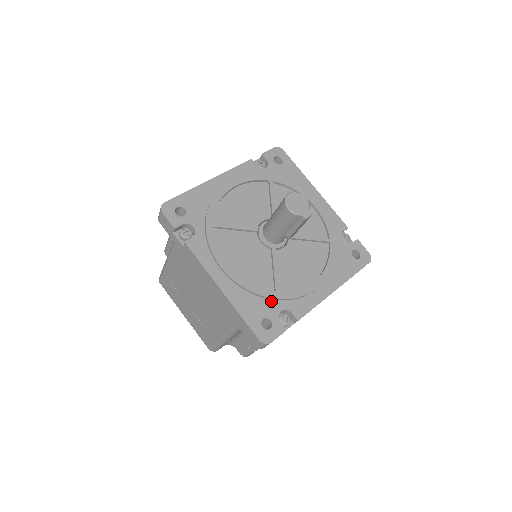
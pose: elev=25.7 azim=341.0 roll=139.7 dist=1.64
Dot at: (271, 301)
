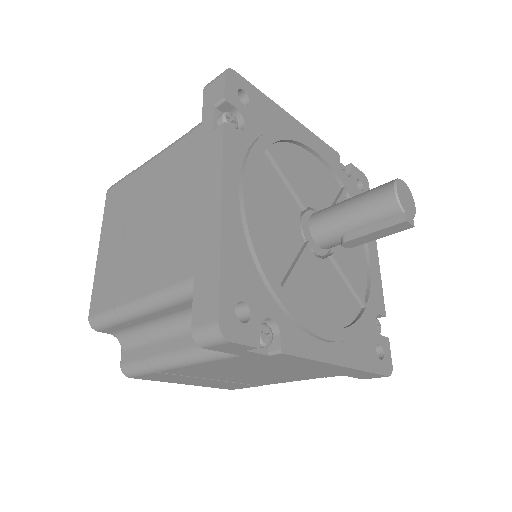
Dot at: (267, 293)
